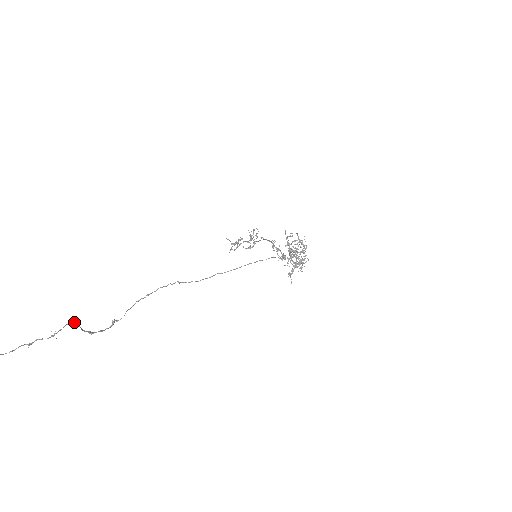
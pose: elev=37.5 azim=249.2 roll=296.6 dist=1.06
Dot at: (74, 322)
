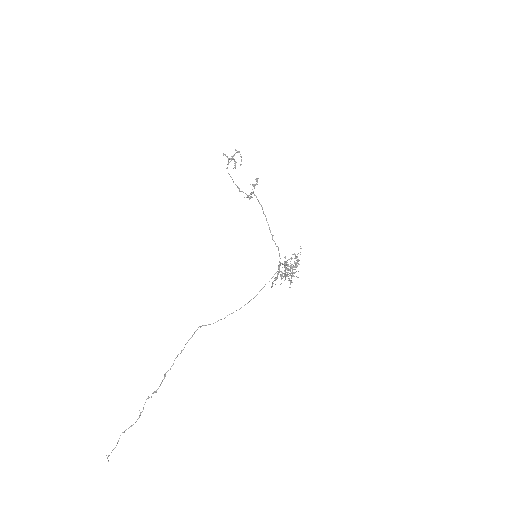
Dot at: occluded
